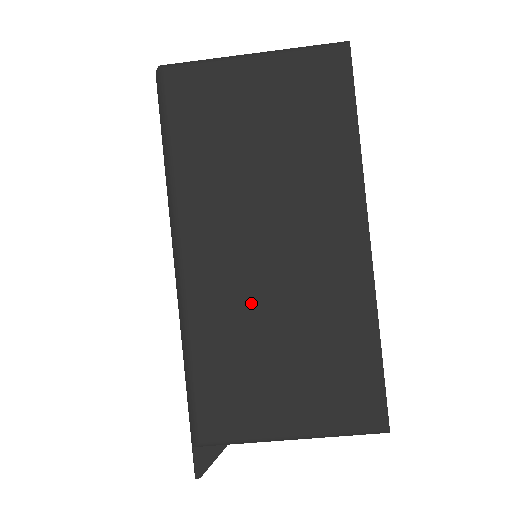
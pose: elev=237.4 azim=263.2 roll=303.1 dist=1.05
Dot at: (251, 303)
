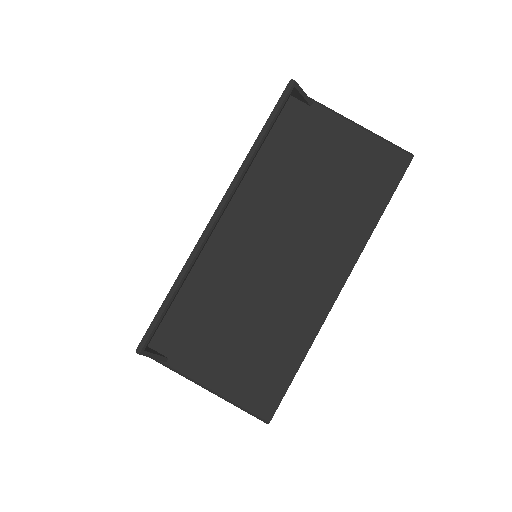
Dot at: occluded
